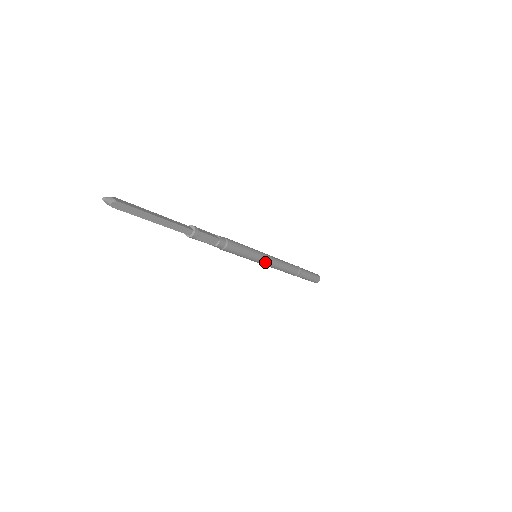
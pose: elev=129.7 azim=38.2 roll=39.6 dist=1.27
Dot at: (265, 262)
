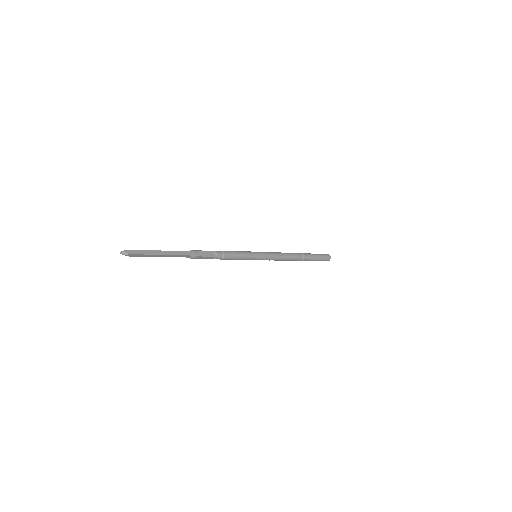
Dot at: occluded
